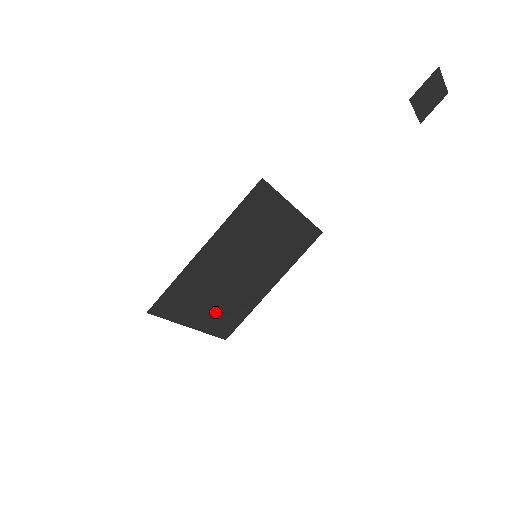
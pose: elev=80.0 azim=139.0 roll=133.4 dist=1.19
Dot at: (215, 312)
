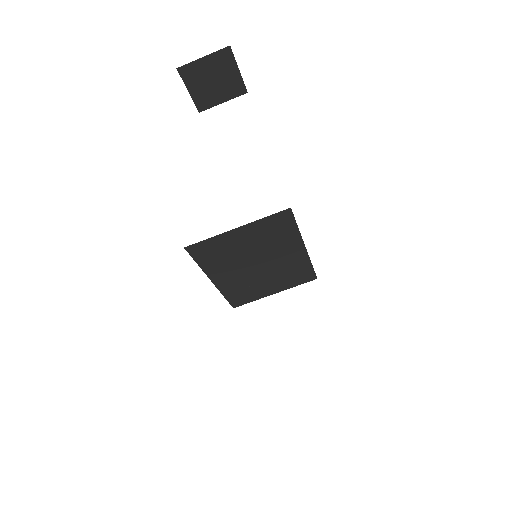
Dot at: (280, 281)
